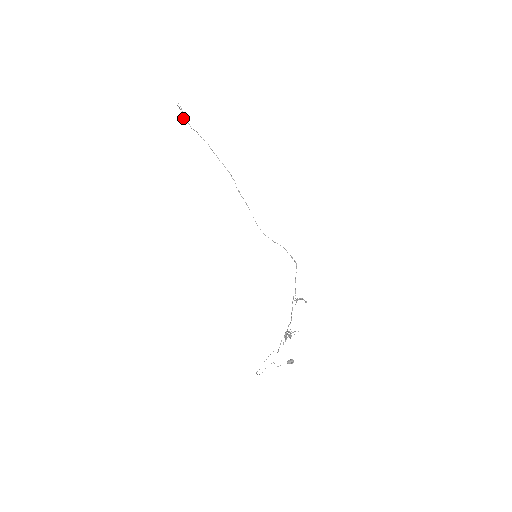
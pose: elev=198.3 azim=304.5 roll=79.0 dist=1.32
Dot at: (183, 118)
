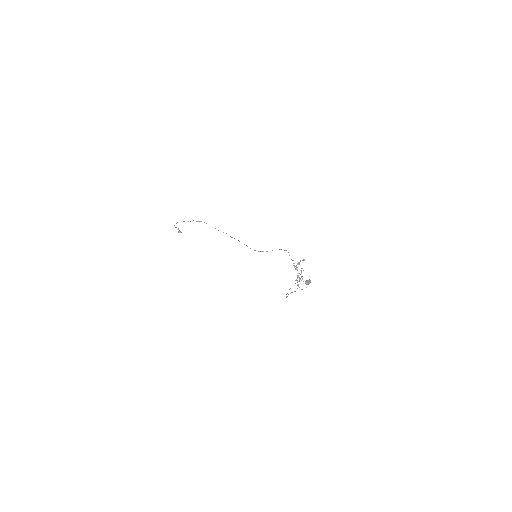
Dot at: (180, 231)
